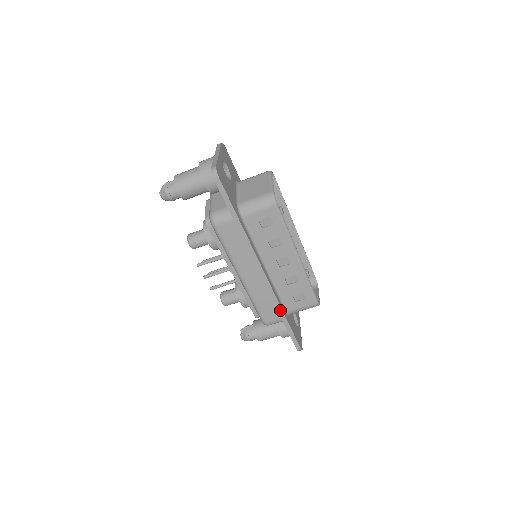
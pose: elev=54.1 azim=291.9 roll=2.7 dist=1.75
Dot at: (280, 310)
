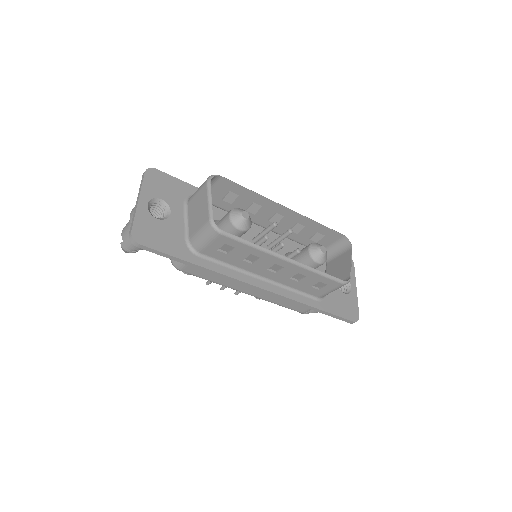
Dot at: (304, 305)
